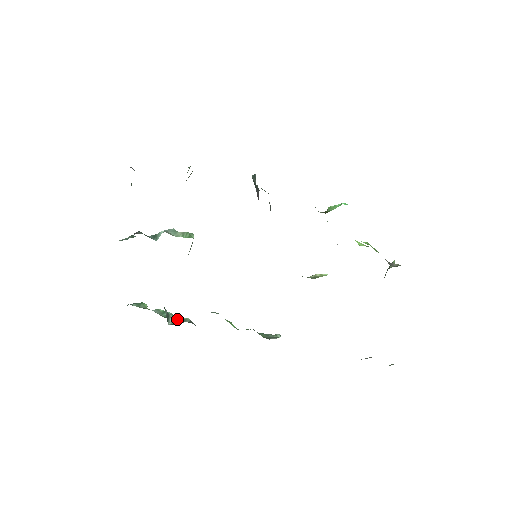
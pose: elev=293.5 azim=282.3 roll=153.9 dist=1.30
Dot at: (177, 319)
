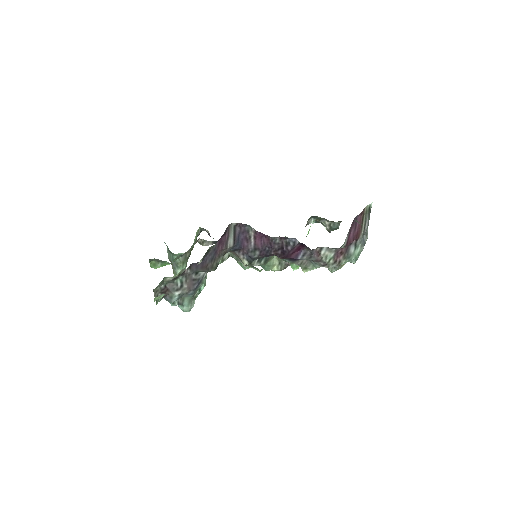
Dot at: occluded
